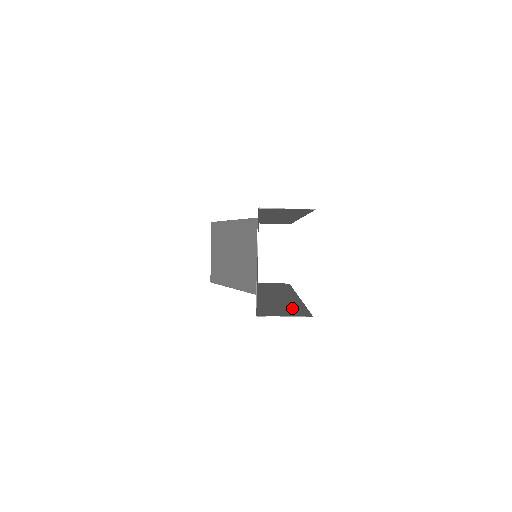
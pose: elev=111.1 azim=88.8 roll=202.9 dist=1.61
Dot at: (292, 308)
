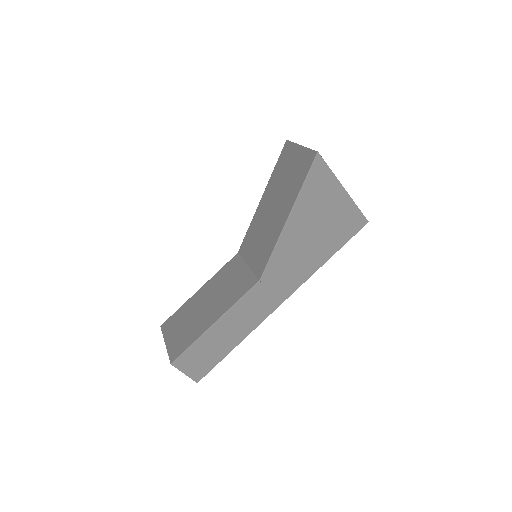
Dot at: occluded
